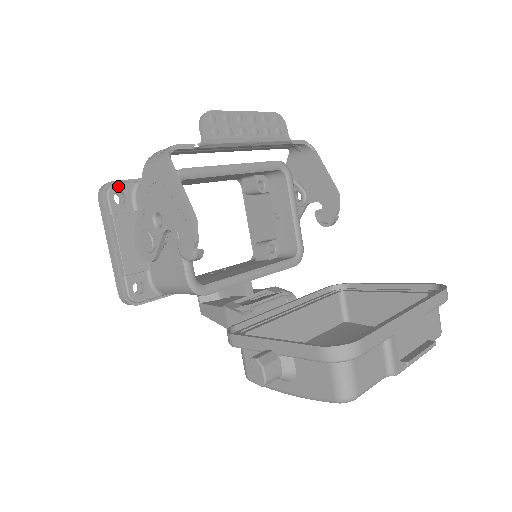
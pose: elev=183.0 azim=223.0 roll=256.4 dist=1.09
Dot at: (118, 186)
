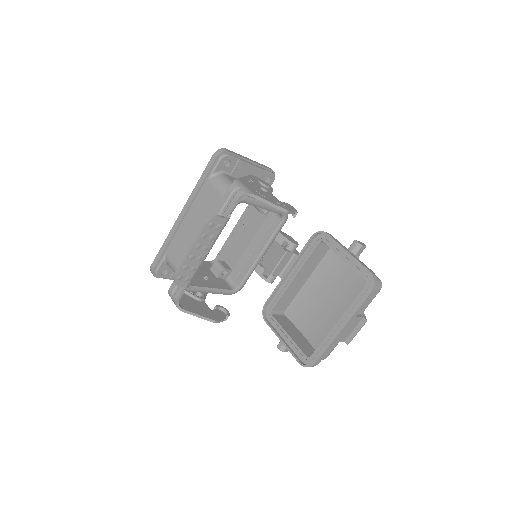
Dot at: (158, 271)
